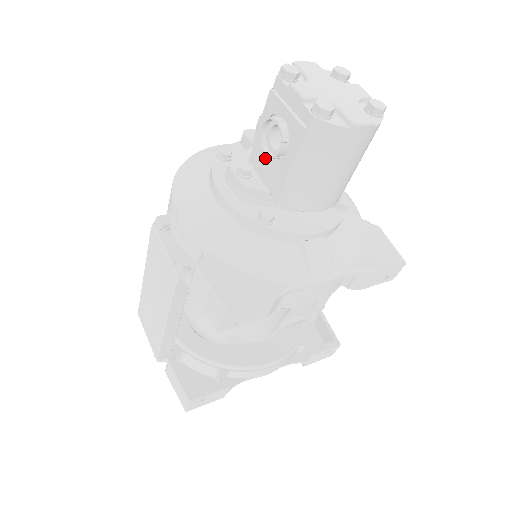
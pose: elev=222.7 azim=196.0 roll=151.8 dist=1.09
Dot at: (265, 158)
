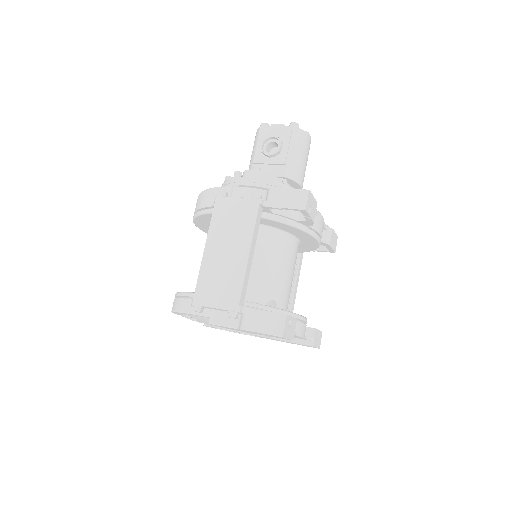
Dot at: (267, 161)
